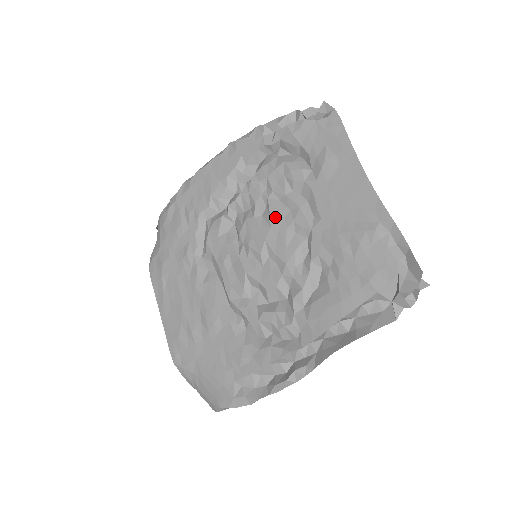
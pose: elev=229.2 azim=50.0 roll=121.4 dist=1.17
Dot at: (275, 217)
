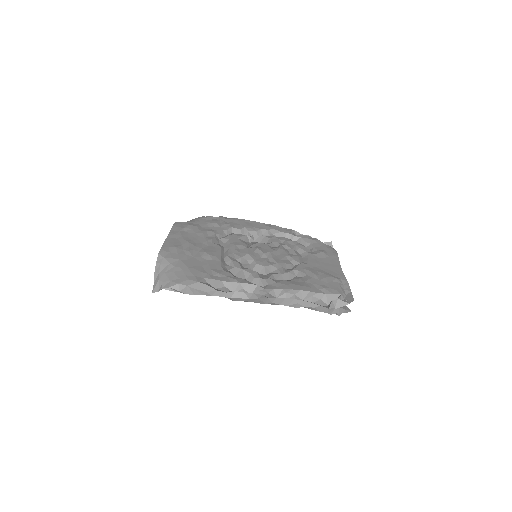
Dot at: (281, 250)
